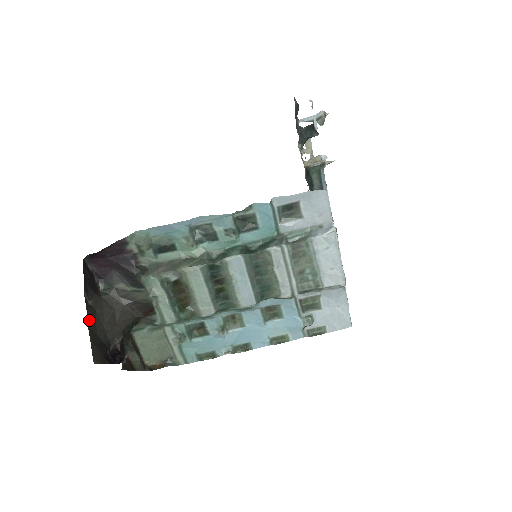
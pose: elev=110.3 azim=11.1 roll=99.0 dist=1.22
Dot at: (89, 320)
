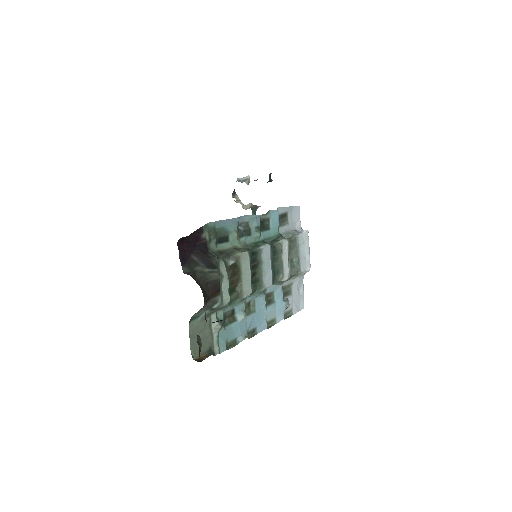
Dot at: occluded
